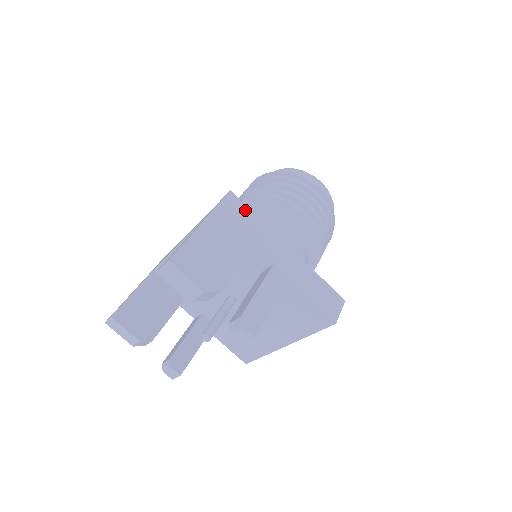
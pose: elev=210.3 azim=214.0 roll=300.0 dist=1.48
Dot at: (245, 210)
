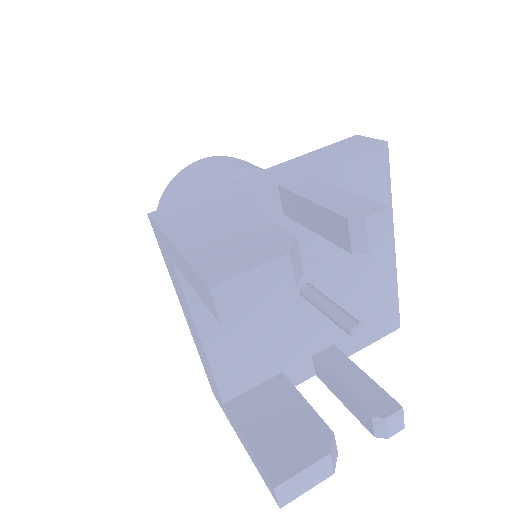
Dot at: (184, 204)
